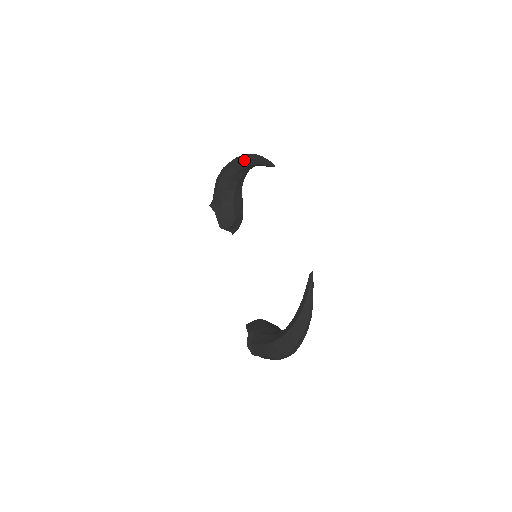
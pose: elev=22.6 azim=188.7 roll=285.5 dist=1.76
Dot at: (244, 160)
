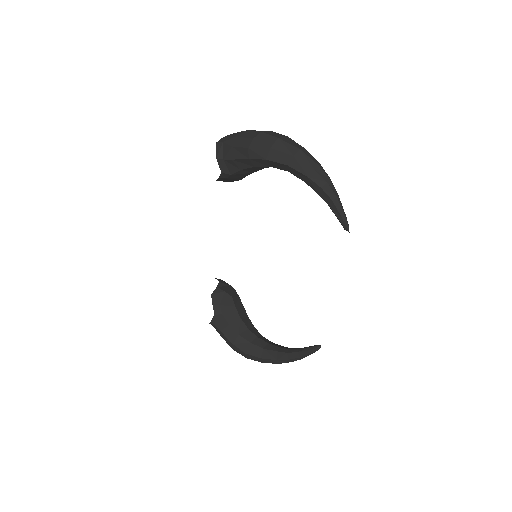
Dot at: (312, 180)
